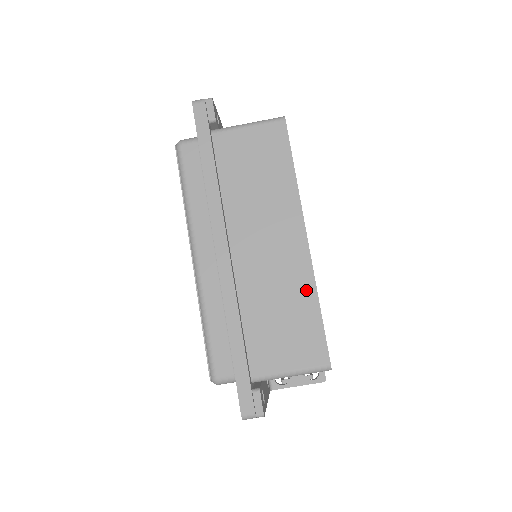
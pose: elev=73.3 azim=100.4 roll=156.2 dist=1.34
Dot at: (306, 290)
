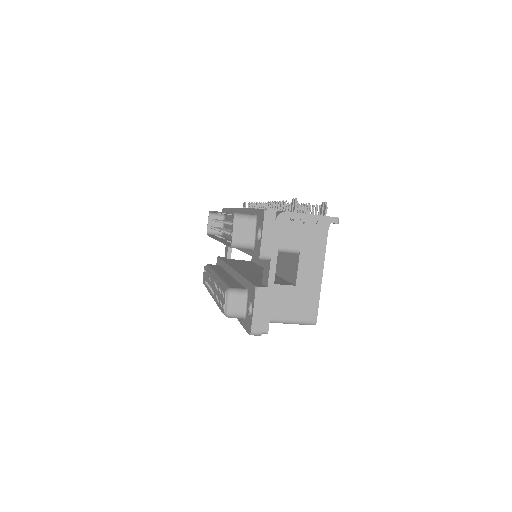
Dot at: occluded
